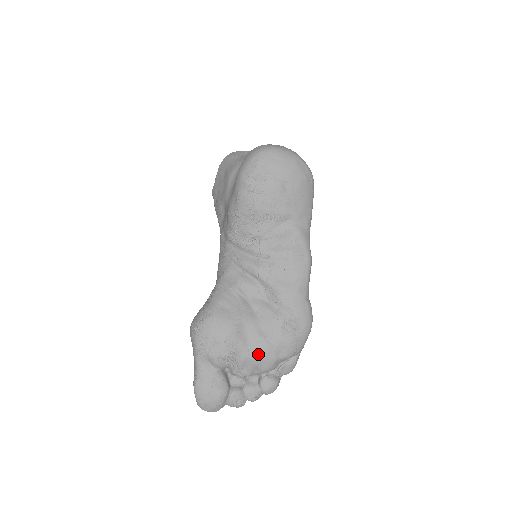
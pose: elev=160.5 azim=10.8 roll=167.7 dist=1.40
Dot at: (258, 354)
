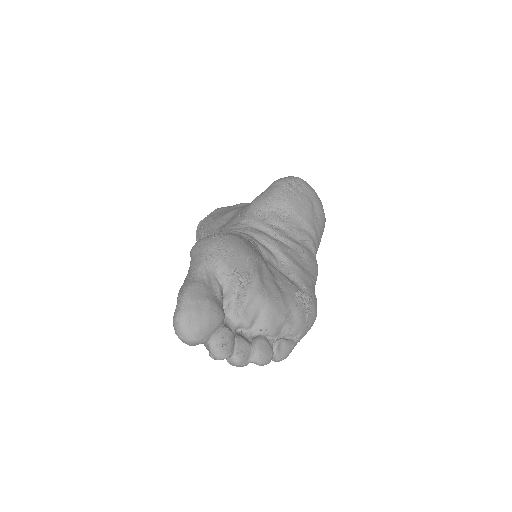
Dot at: (272, 299)
